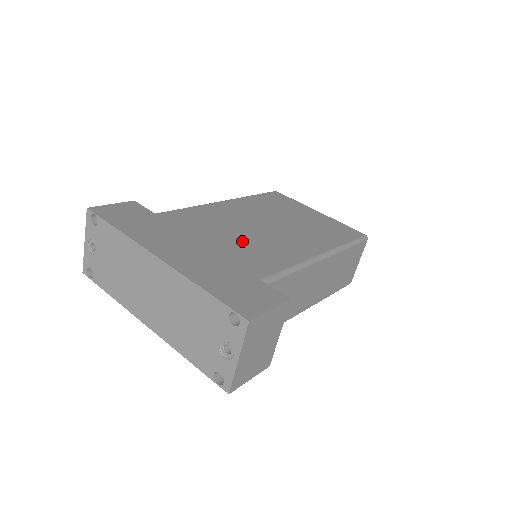
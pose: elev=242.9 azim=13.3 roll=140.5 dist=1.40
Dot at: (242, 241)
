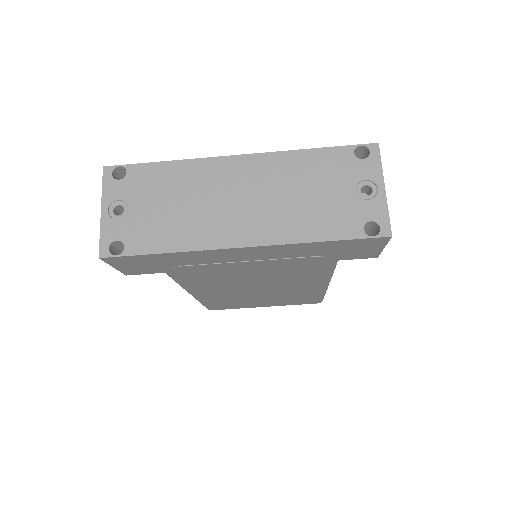
Dot at: occluded
